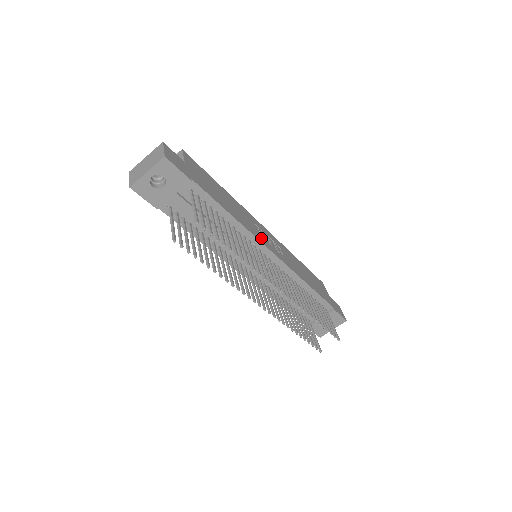
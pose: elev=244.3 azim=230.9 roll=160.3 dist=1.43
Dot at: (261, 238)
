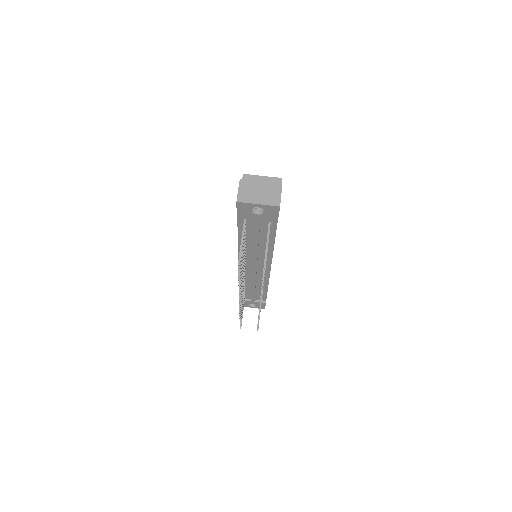
Dot at: occluded
